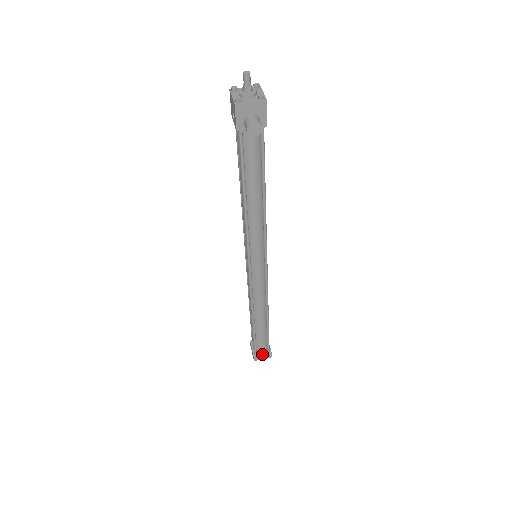
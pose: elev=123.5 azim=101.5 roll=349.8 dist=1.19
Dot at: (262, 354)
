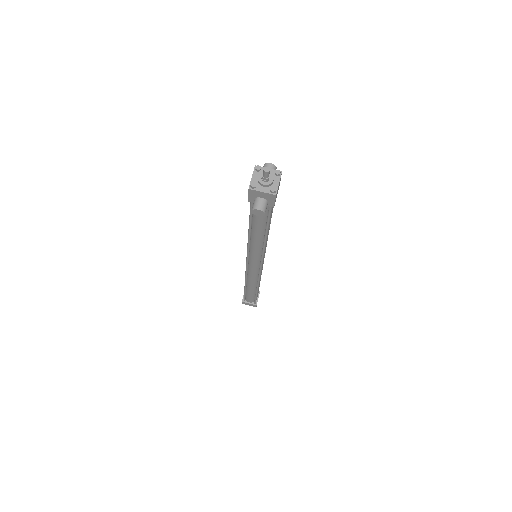
Dot at: (249, 303)
